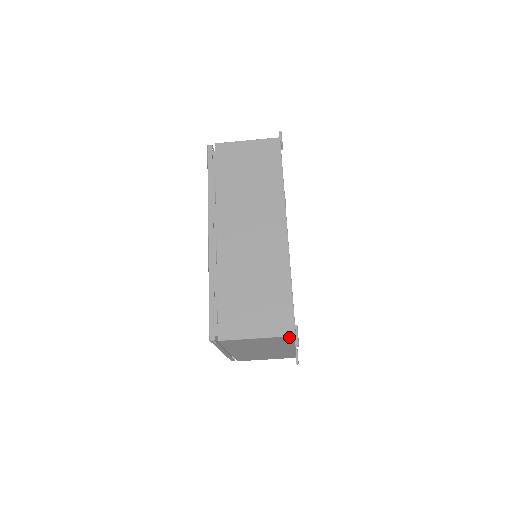
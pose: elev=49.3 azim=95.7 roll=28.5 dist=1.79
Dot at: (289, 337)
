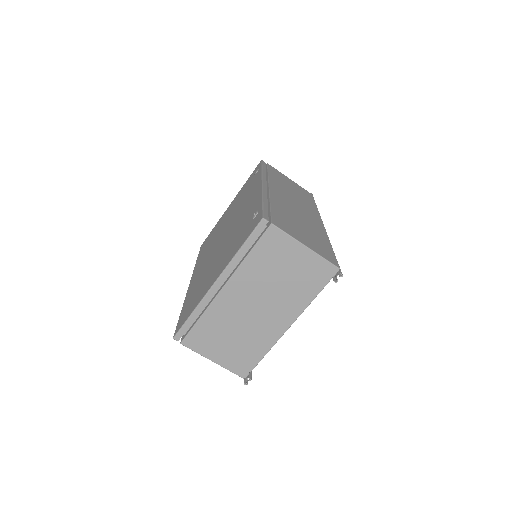
Dot at: (331, 269)
